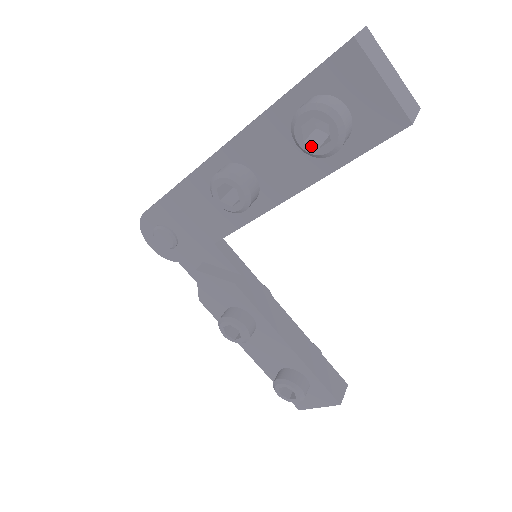
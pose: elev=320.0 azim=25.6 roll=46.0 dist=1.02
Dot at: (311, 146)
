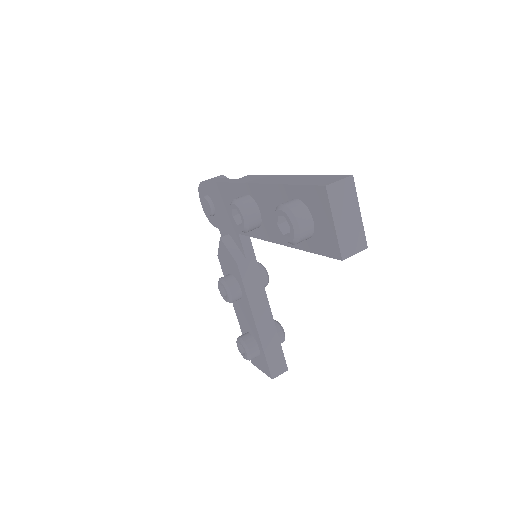
Dot at: (280, 230)
